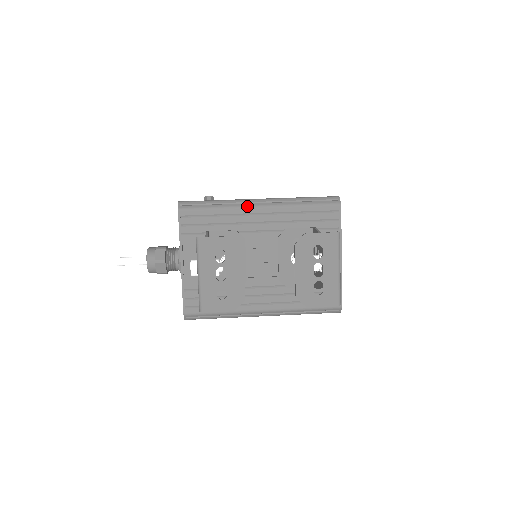
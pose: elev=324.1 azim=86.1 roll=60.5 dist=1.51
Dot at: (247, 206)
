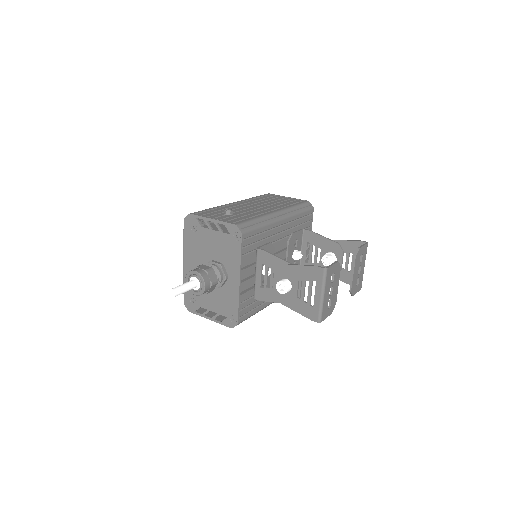
Dot at: (276, 220)
